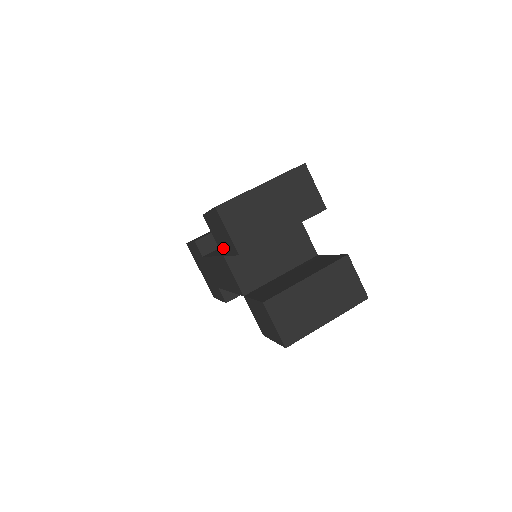
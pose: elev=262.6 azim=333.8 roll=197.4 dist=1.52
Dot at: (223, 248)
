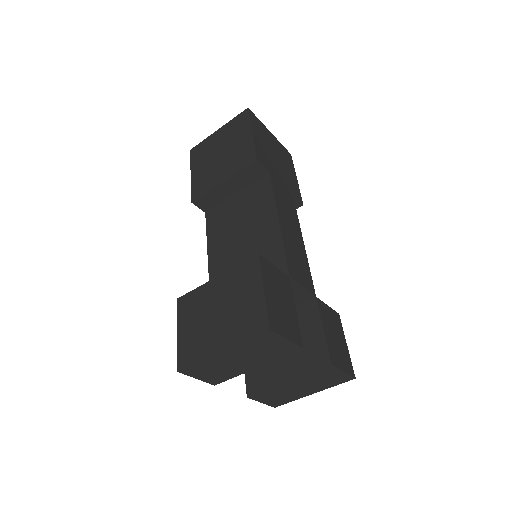
Dot at: occluded
